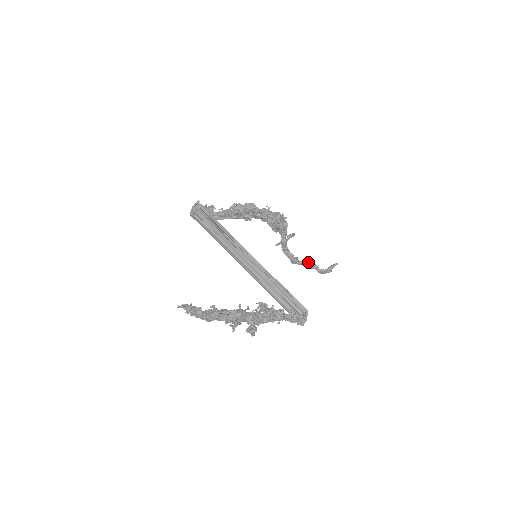
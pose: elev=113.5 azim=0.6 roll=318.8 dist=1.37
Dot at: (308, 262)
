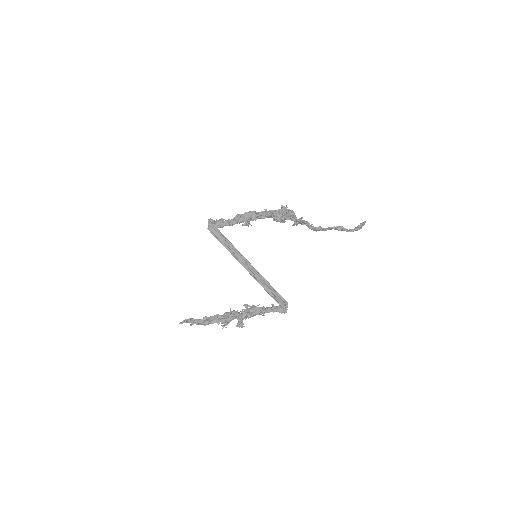
Dot at: (333, 228)
